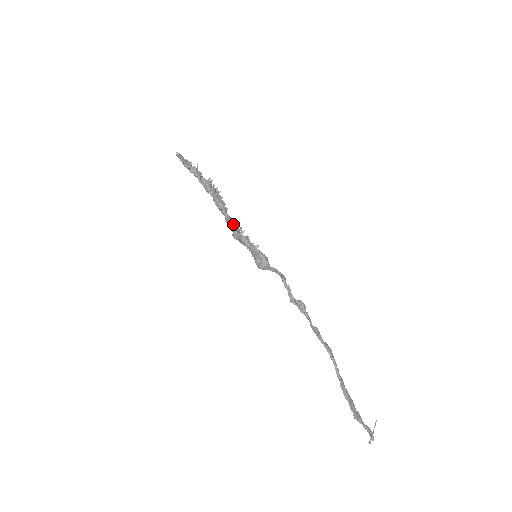
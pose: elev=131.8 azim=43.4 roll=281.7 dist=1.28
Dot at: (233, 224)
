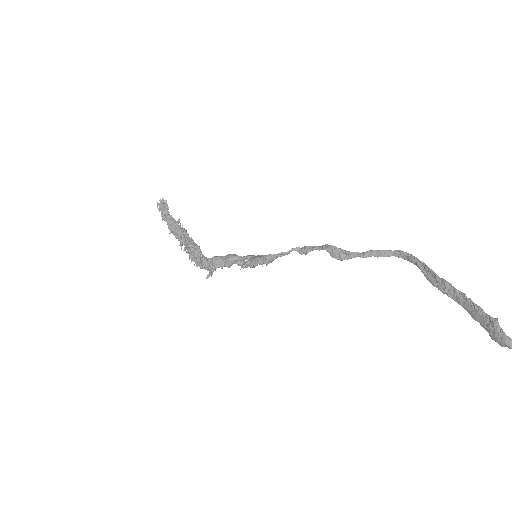
Dot at: (206, 263)
